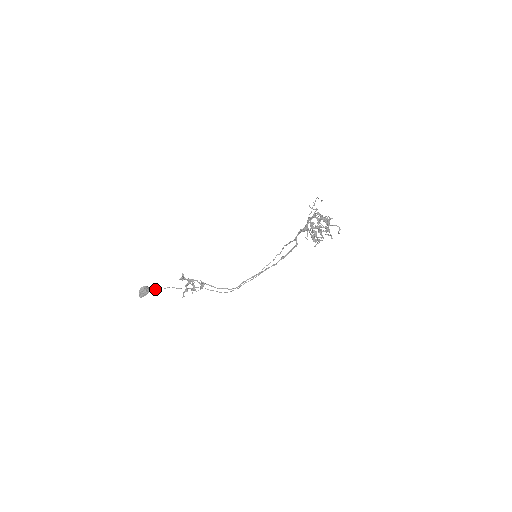
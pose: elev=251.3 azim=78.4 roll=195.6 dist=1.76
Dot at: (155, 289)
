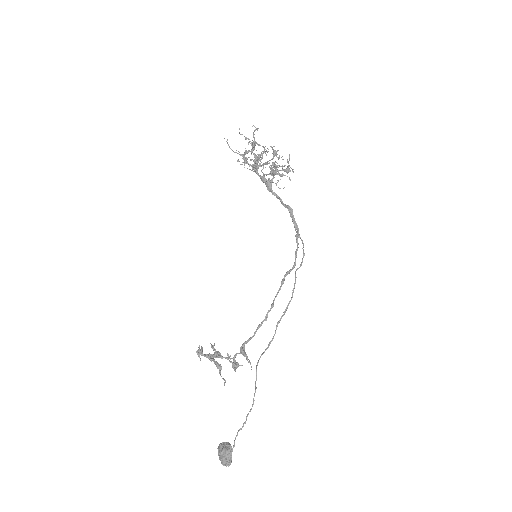
Dot at: (235, 437)
